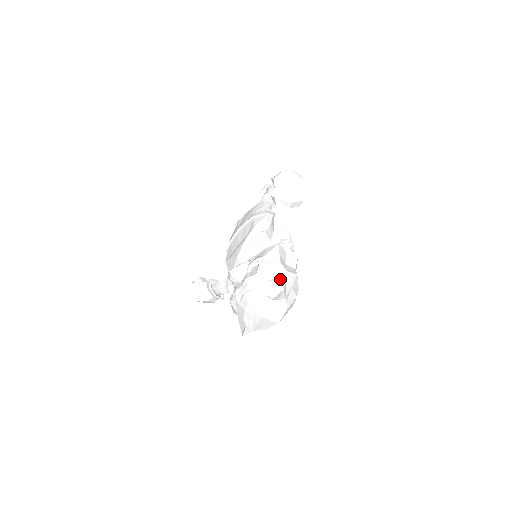
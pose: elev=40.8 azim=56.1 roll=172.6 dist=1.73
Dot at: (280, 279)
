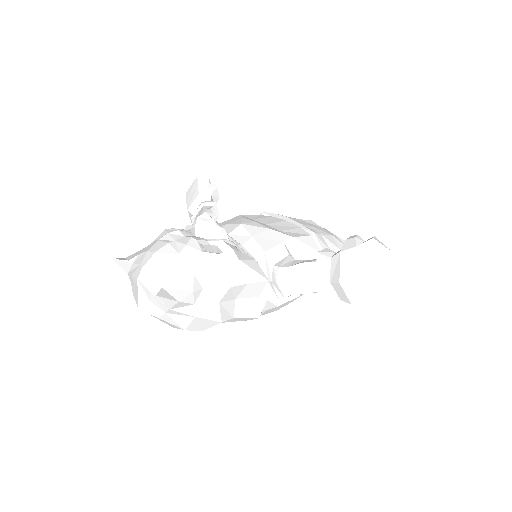
Dot at: (201, 293)
